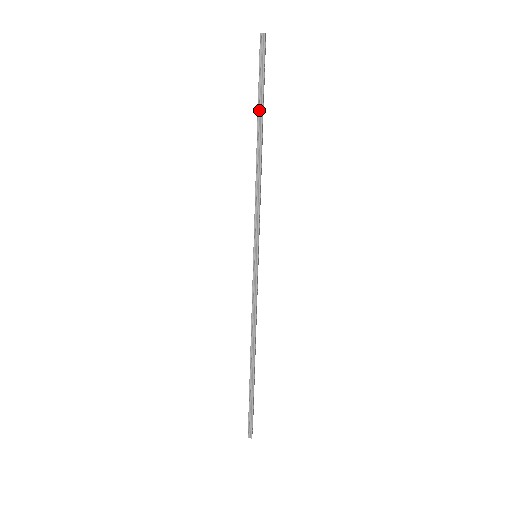
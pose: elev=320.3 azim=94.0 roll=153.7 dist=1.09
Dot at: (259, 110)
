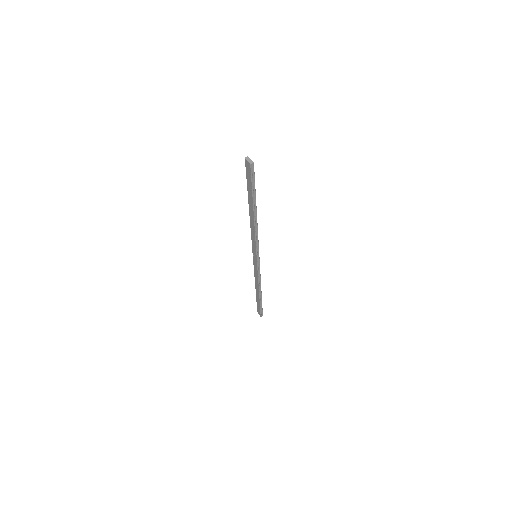
Dot at: (254, 200)
